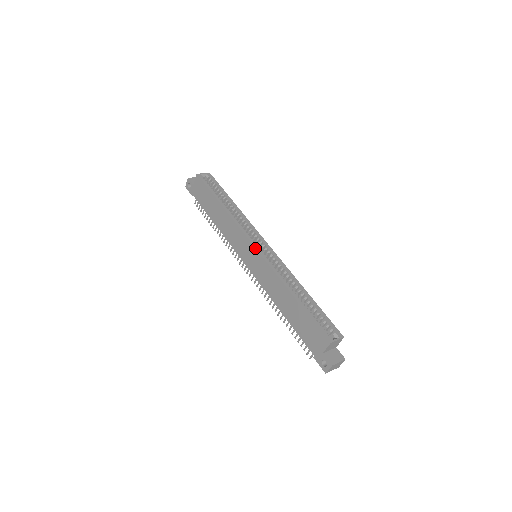
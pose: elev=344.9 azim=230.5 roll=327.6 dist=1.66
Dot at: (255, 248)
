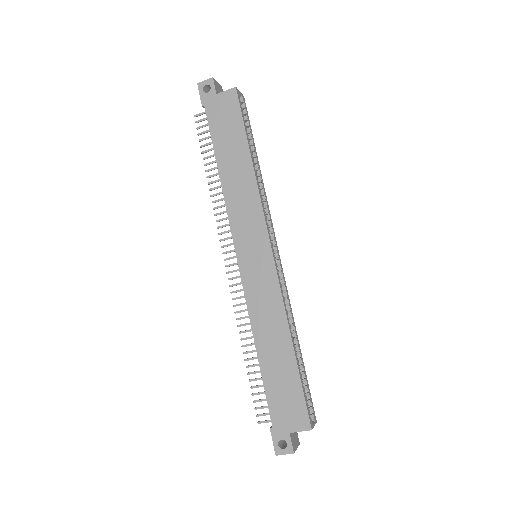
Dot at: (272, 252)
